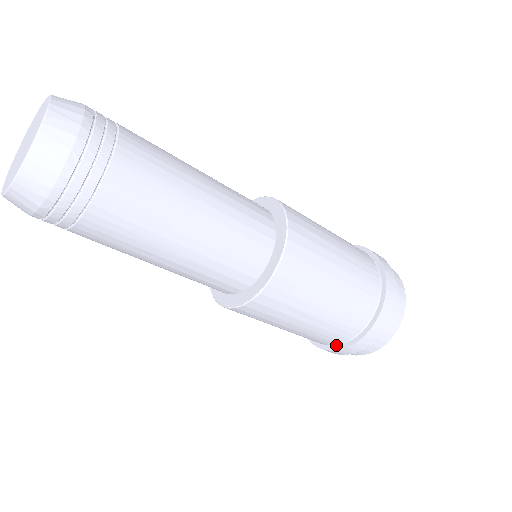
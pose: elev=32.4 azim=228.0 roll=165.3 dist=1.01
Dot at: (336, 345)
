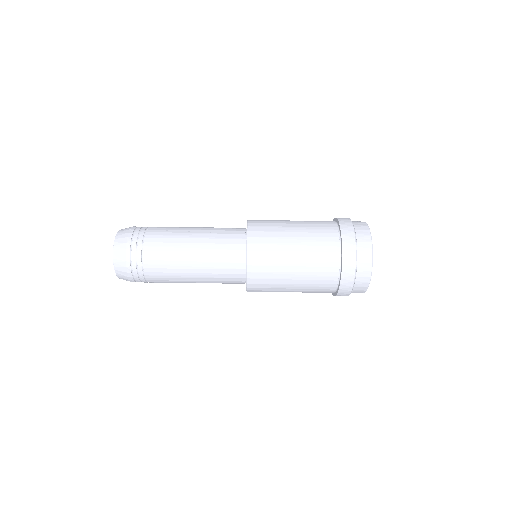
Dot at: (341, 265)
